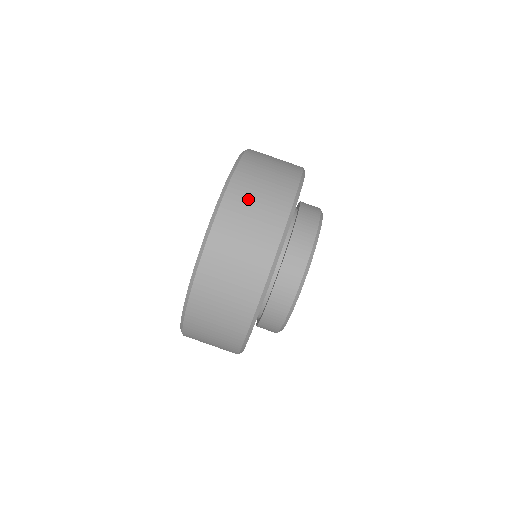
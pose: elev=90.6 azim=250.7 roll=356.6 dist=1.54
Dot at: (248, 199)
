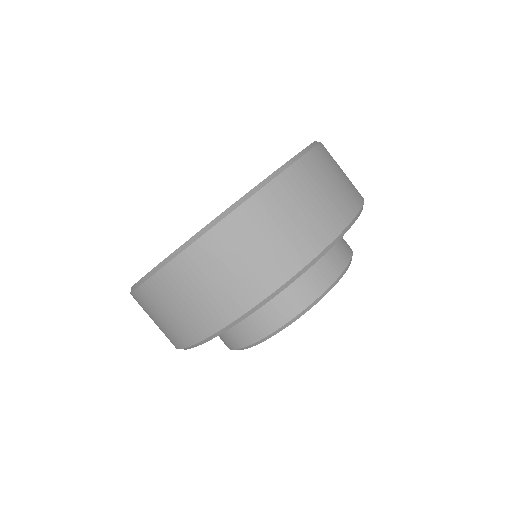
Dot at: (198, 278)
